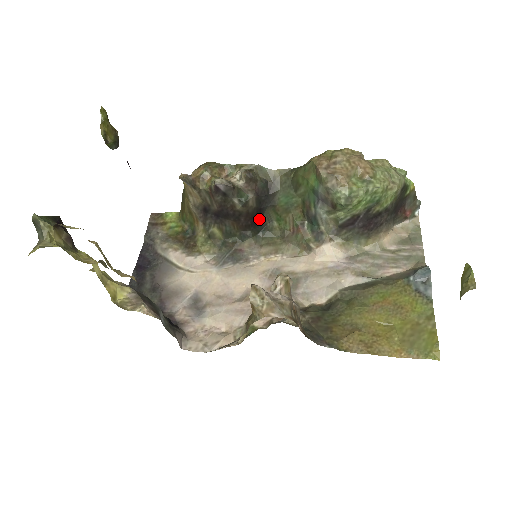
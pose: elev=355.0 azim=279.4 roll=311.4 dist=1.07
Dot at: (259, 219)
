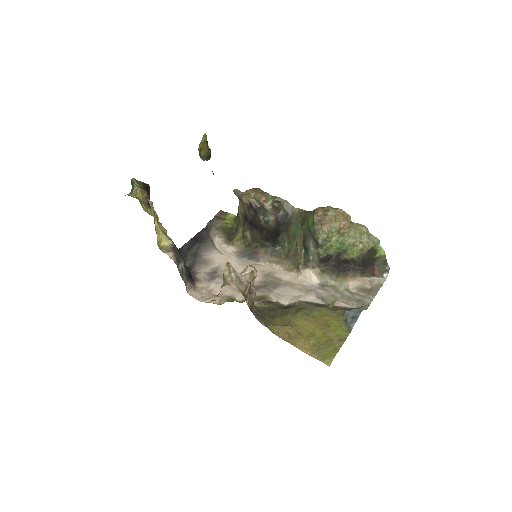
Dot at: (276, 237)
